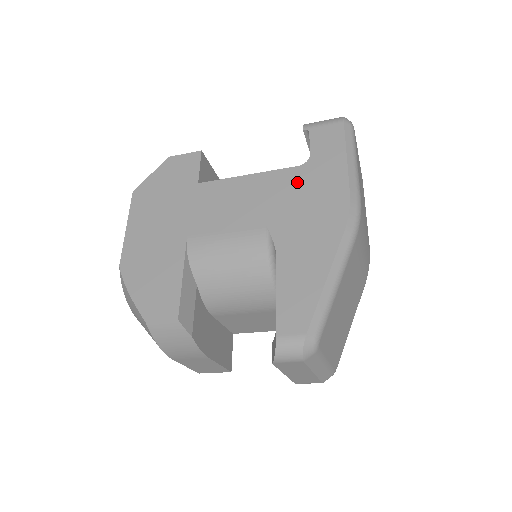
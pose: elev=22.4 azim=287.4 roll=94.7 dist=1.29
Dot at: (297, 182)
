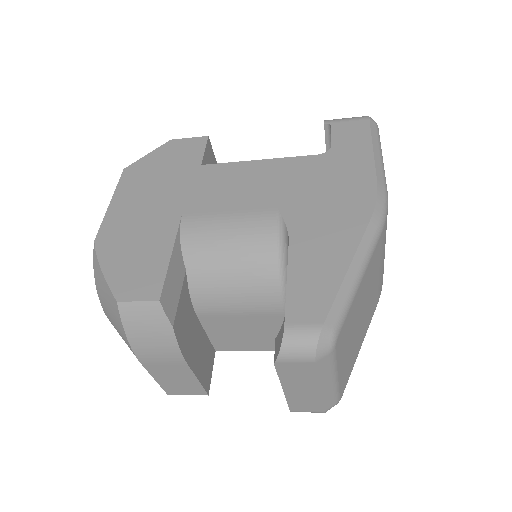
Dot at: (316, 169)
